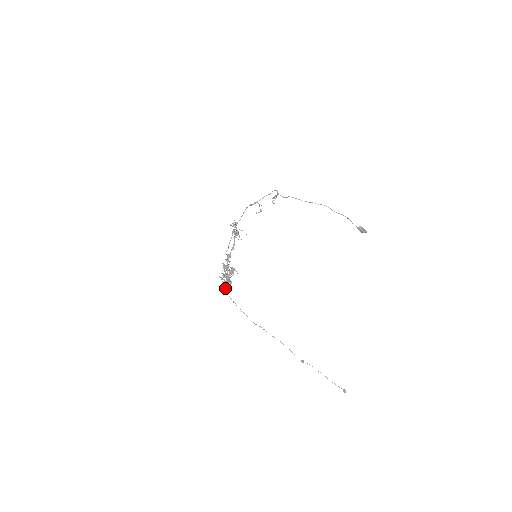
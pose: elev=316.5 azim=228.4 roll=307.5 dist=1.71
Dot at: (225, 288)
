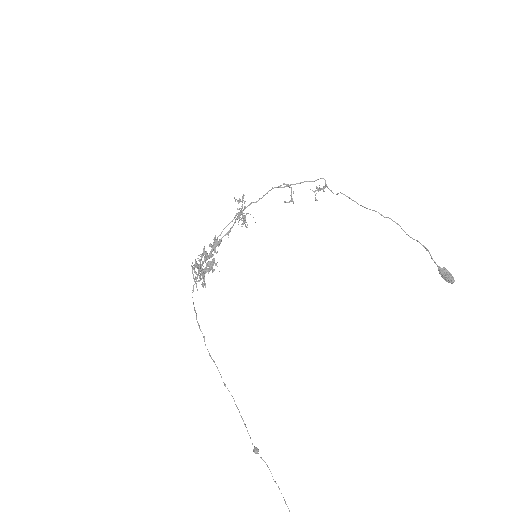
Dot at: (193, 286)
